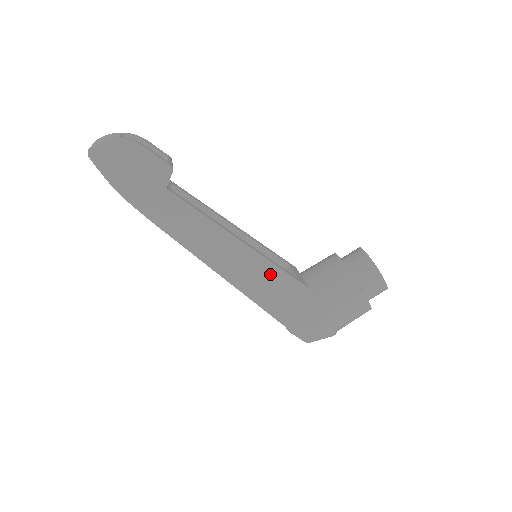
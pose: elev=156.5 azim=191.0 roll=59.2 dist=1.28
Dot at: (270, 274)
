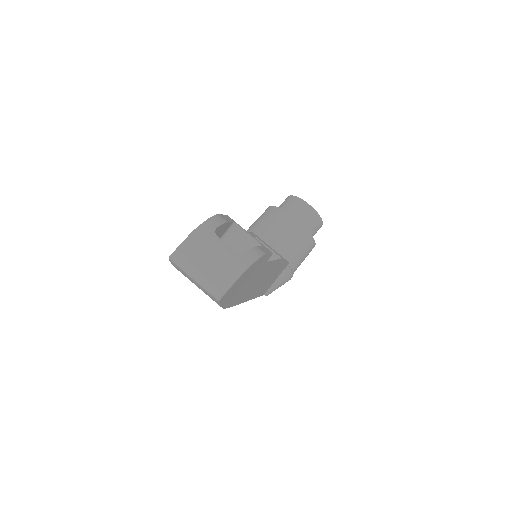
Dot at: occluded
